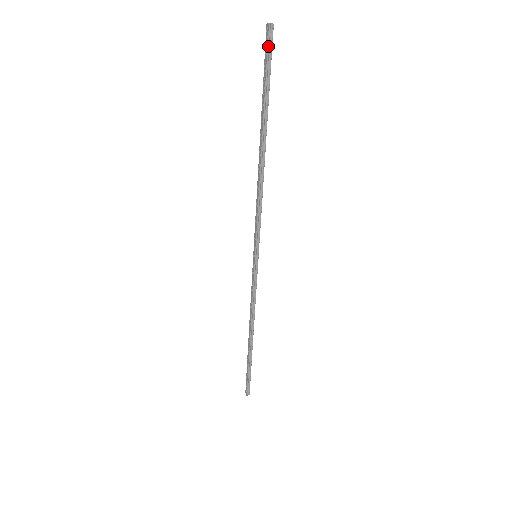
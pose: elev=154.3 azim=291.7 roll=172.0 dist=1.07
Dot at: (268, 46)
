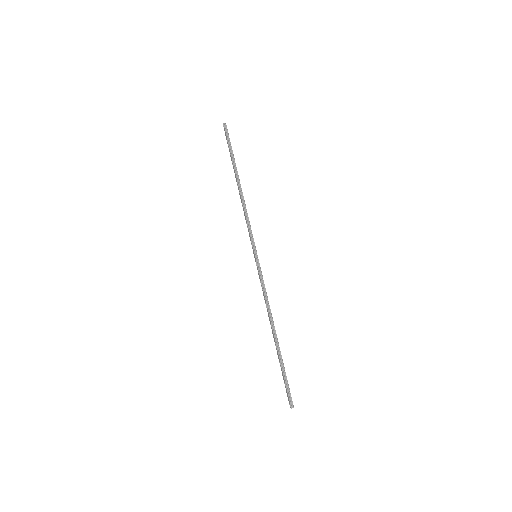
Dot at: (226, 132)
